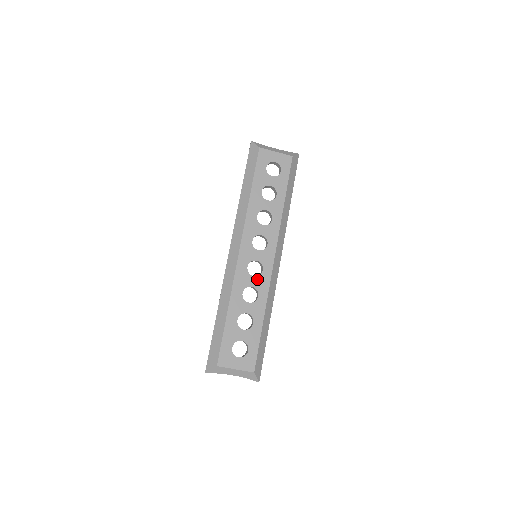
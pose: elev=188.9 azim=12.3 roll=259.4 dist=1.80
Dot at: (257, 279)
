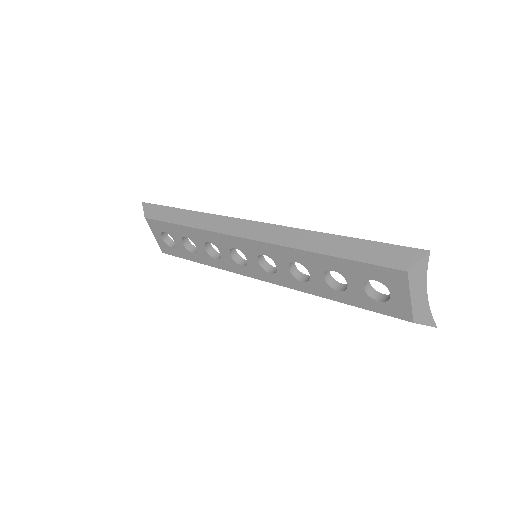
Dot at: (230, 259)
